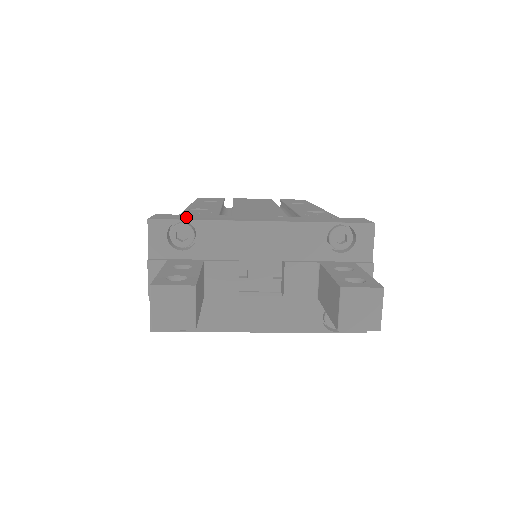
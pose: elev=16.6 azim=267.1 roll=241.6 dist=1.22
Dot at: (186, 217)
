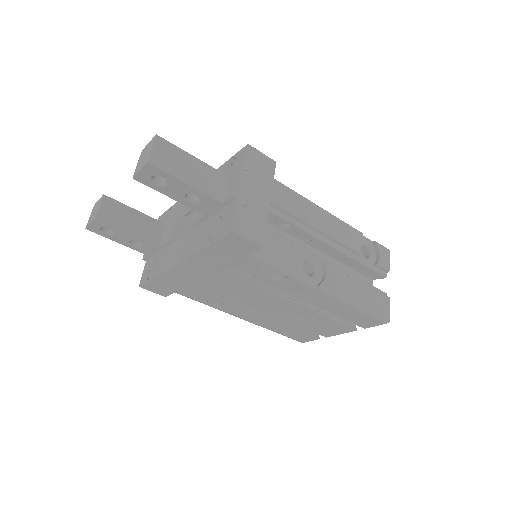
Dot at: occluded
